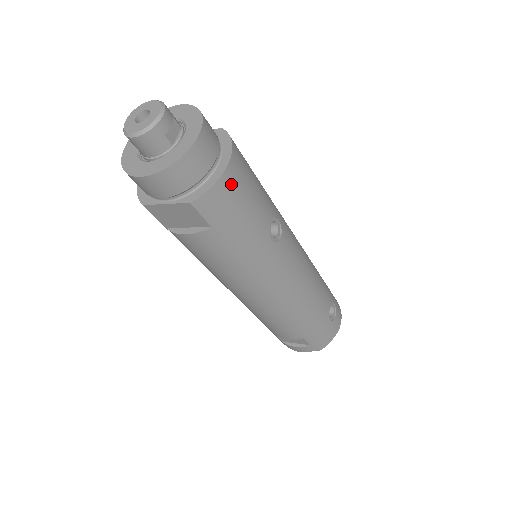
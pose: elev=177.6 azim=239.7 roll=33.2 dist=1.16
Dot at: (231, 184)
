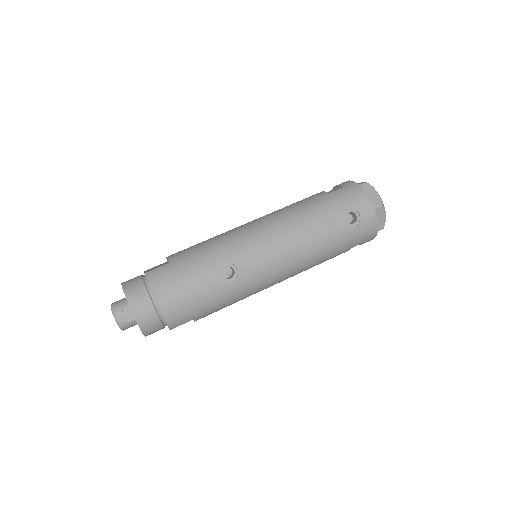
Dot at: (172, 308)
